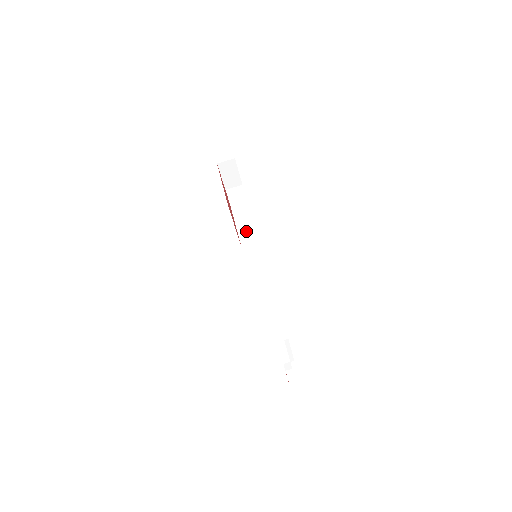
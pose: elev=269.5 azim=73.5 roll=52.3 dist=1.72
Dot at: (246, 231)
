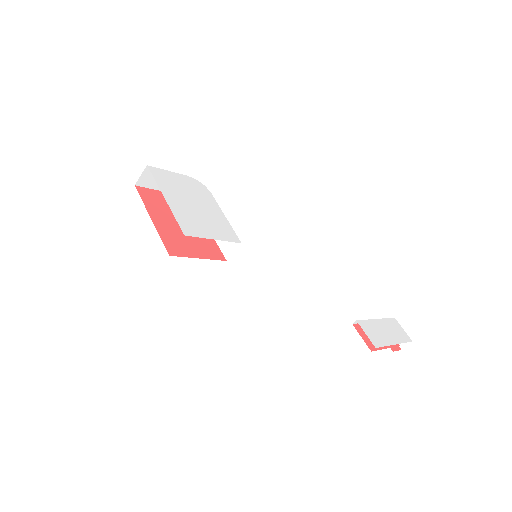
Dot at: occluded
